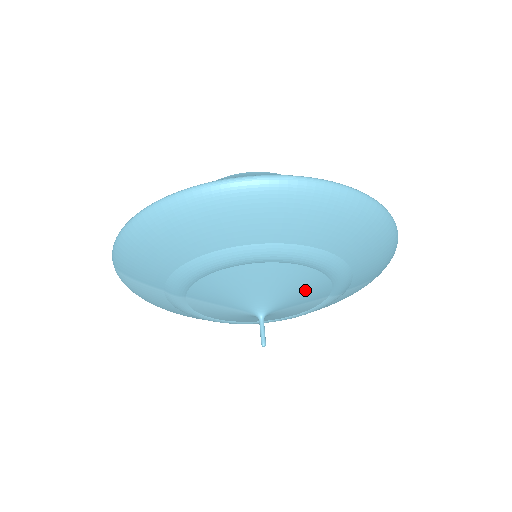
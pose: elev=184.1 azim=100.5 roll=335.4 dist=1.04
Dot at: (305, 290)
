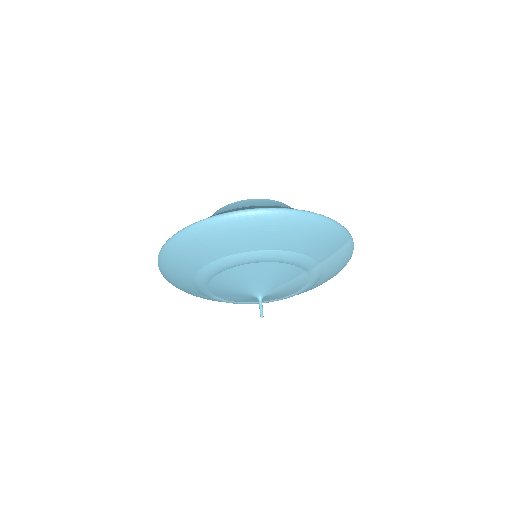
Dot at: (276, 275)
